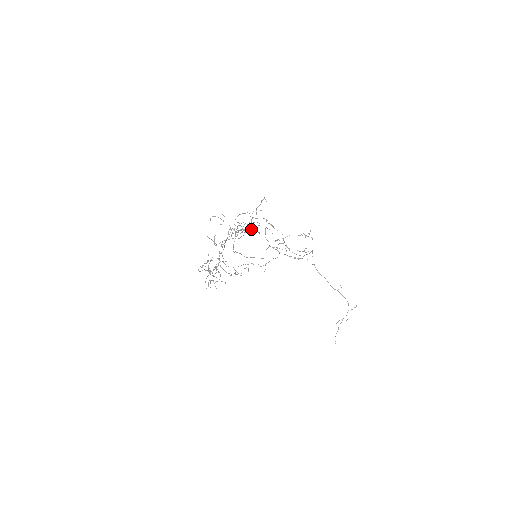
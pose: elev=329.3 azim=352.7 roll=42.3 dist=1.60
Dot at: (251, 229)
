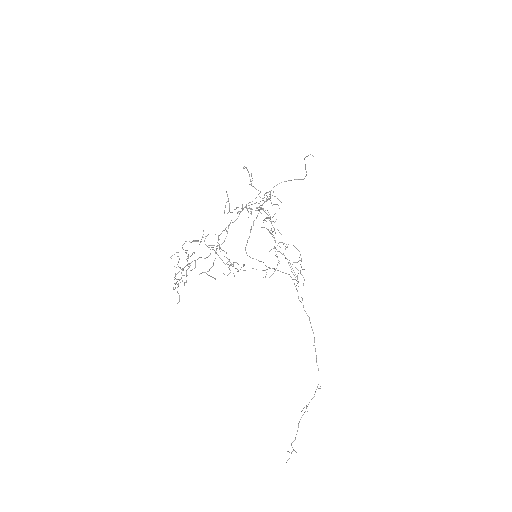
Dot at: (277, 204)
